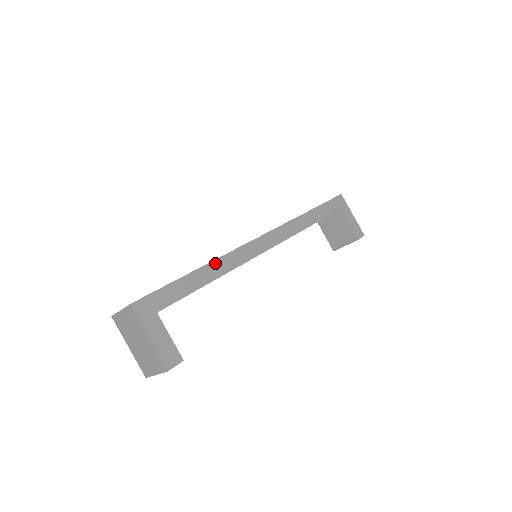
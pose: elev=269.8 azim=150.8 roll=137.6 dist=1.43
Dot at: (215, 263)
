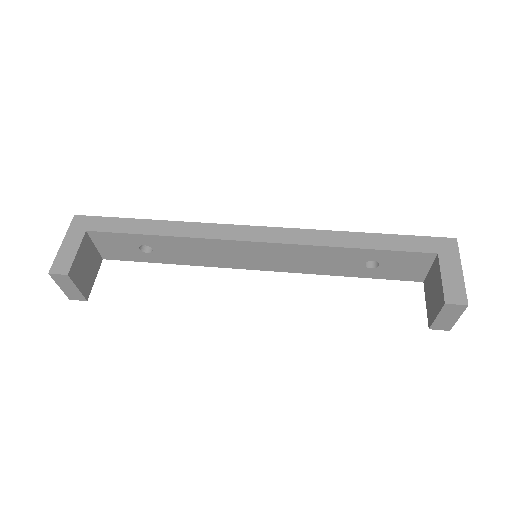
Dot at: (176, 224)
